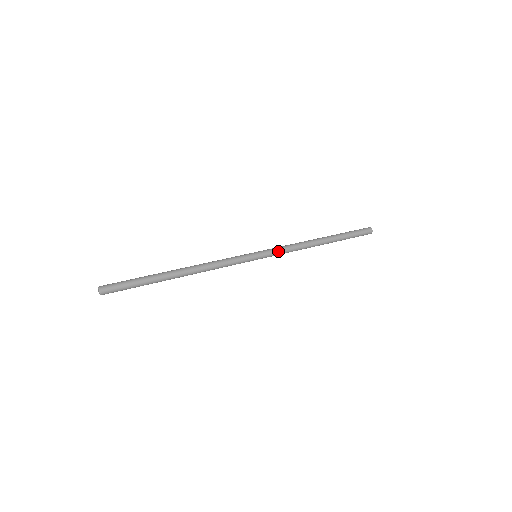
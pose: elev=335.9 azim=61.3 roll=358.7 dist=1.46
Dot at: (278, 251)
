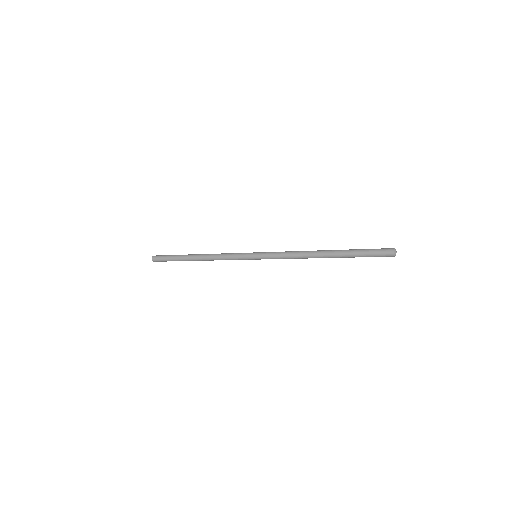
Dot at: (275, 252)
